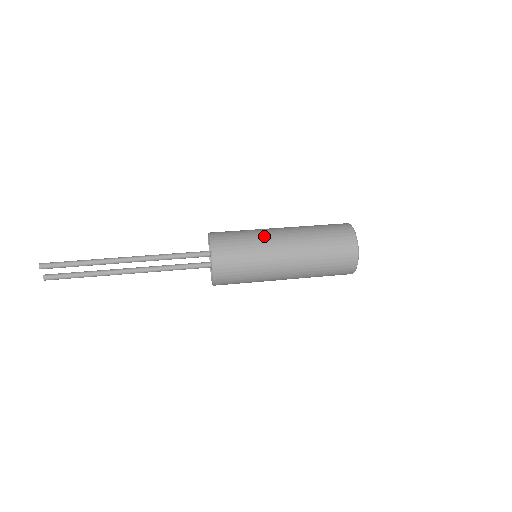
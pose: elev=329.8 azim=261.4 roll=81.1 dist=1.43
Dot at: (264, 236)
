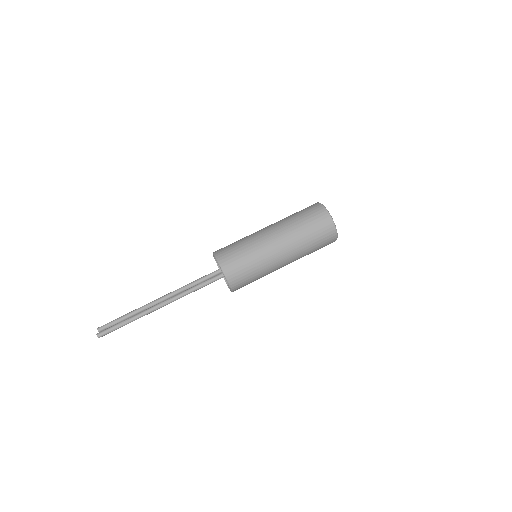
Dot at: (268, 263)
